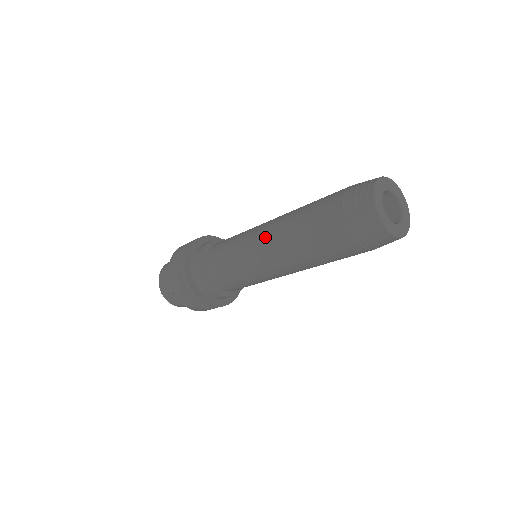
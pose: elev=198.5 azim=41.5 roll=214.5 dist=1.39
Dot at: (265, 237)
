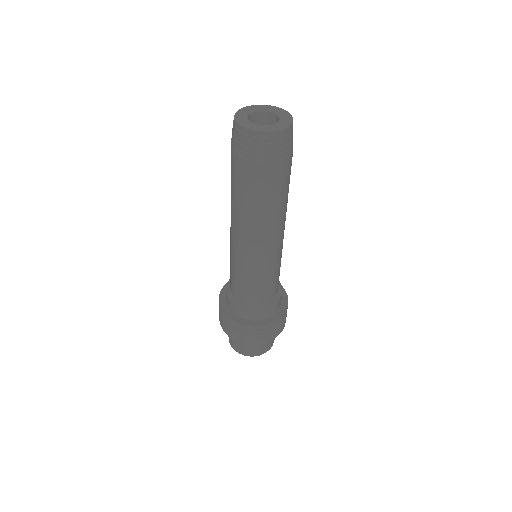
Dot at: (234, 233)
